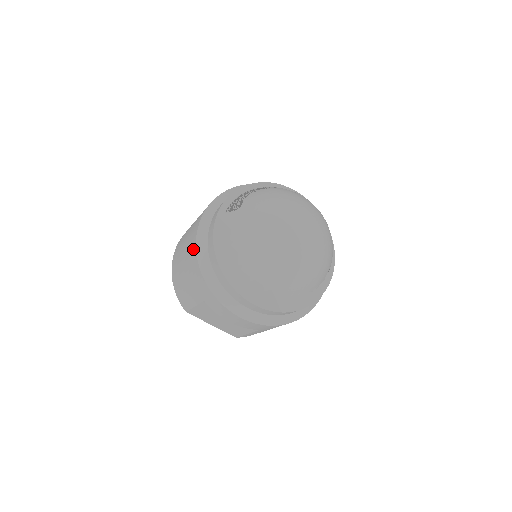
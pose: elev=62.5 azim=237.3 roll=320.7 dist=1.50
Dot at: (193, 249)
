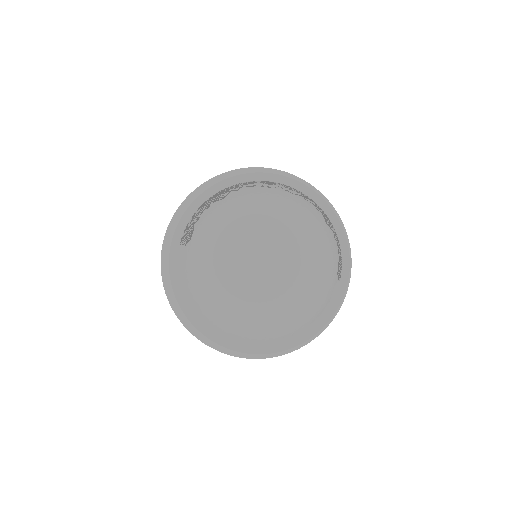
Dot at: occluded
